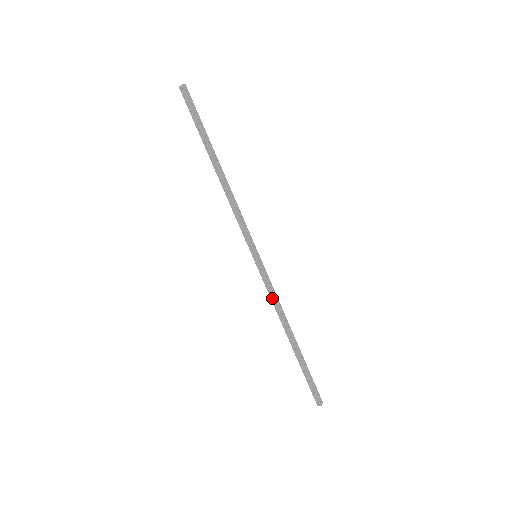
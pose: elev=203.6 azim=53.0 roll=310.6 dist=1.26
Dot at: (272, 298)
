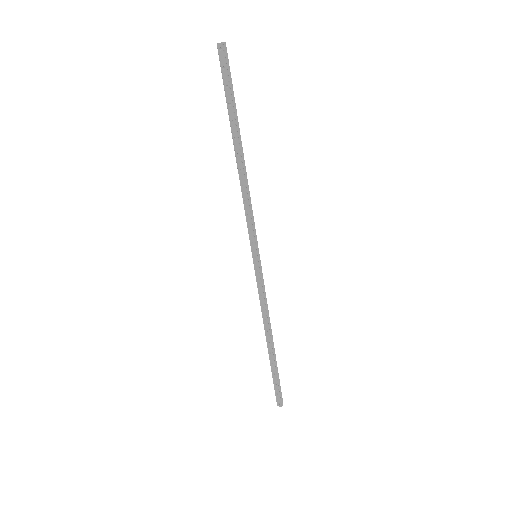
Dot at: (261, 301)
